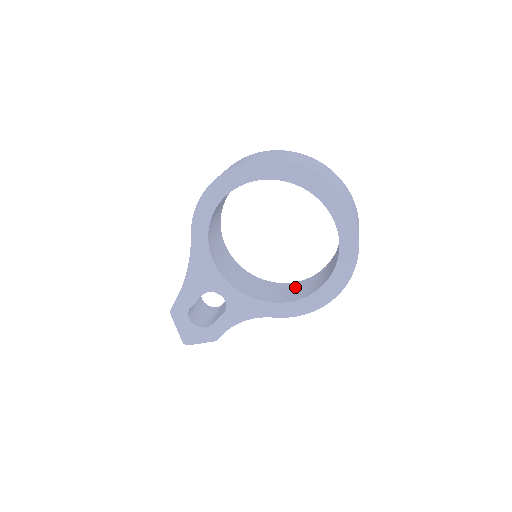
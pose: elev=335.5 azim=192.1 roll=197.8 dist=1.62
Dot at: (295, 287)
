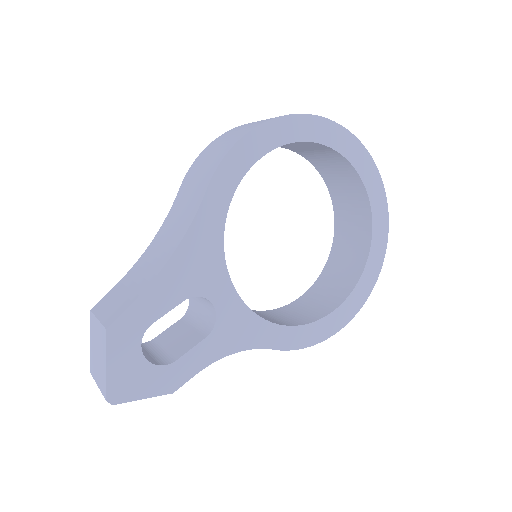
Dot at: (278, 314)
